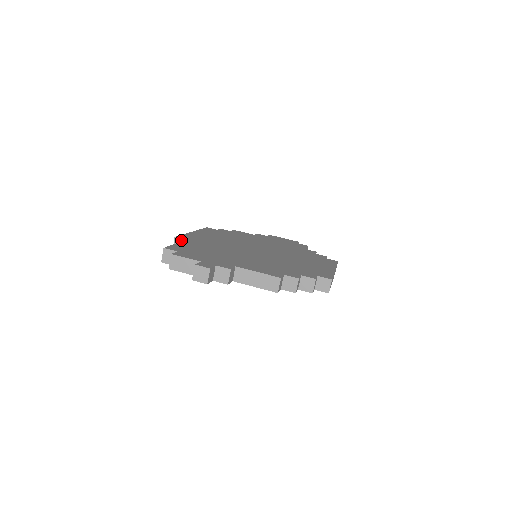
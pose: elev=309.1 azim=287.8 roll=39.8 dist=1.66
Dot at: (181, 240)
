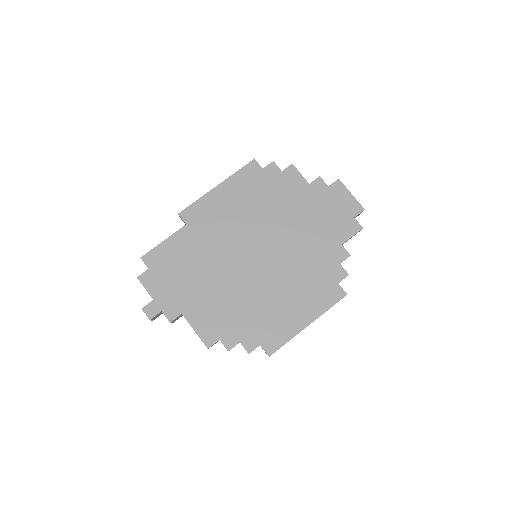
Dot at: occluded
